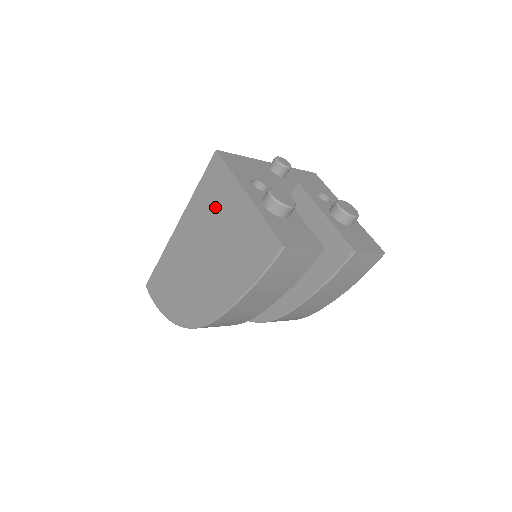
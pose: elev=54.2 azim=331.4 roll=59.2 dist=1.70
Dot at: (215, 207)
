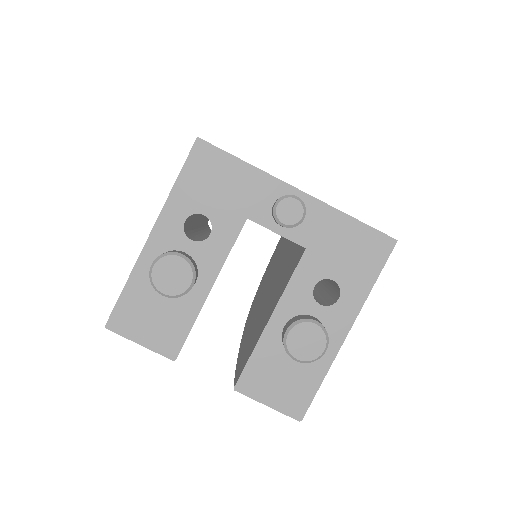
Dot at: occluded
